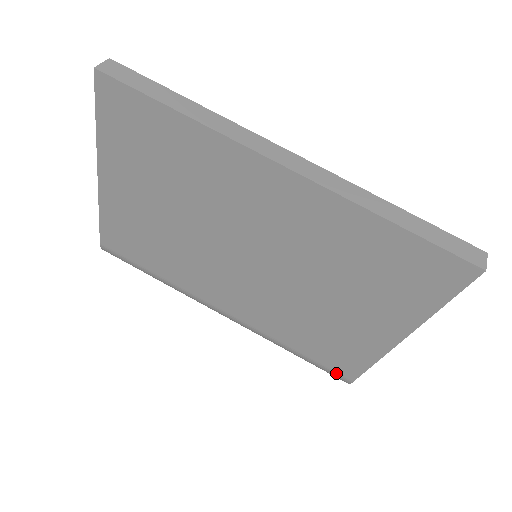
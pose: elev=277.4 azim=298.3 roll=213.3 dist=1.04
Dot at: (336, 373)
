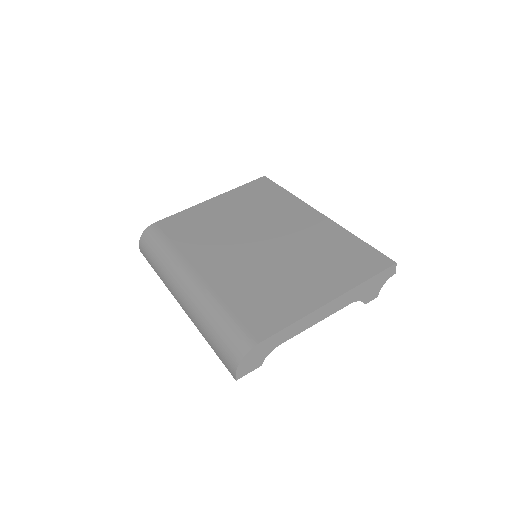
Dot at: (248, 333)
